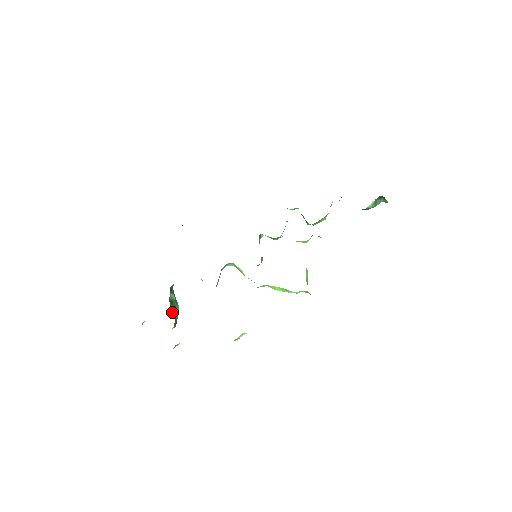
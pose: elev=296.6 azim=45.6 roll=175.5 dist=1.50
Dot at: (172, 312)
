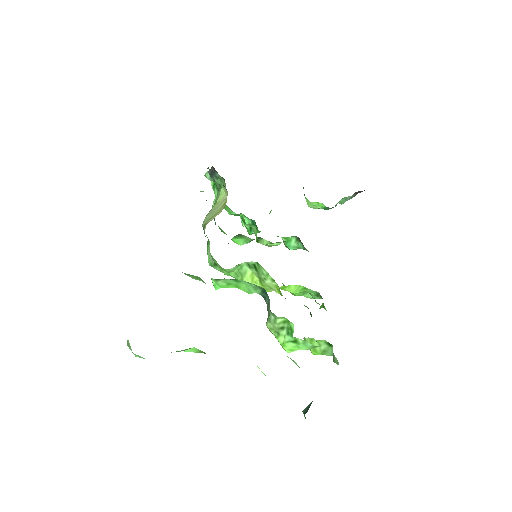
Dot at: occluded
